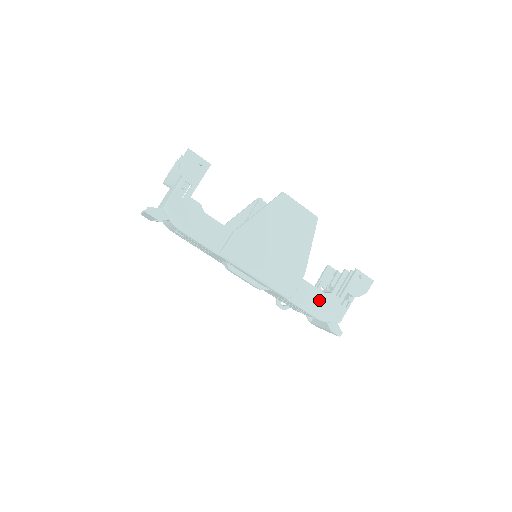
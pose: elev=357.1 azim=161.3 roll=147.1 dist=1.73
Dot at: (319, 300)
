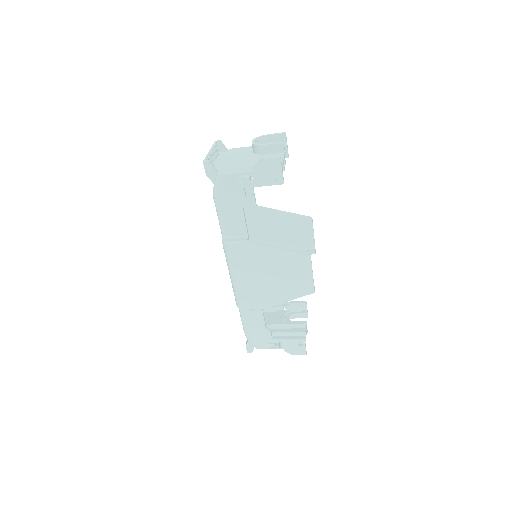
Dot at: (257, 327)
